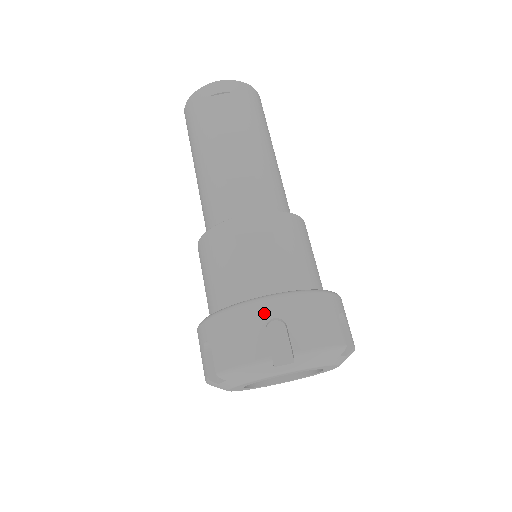
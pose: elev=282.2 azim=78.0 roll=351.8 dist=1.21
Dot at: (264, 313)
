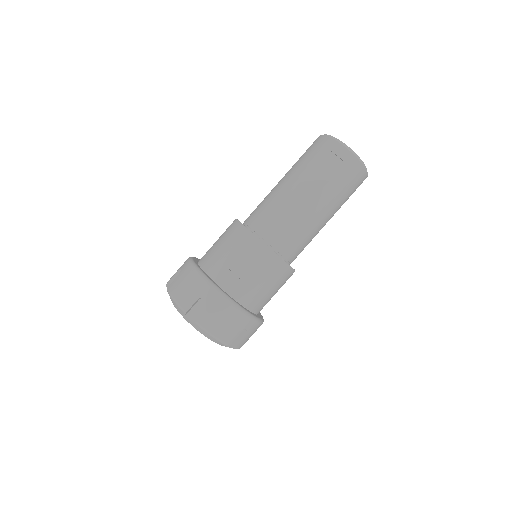
Dot at: (206, 292)
